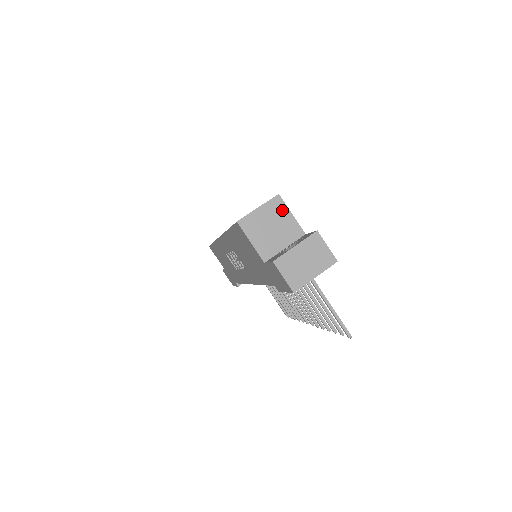
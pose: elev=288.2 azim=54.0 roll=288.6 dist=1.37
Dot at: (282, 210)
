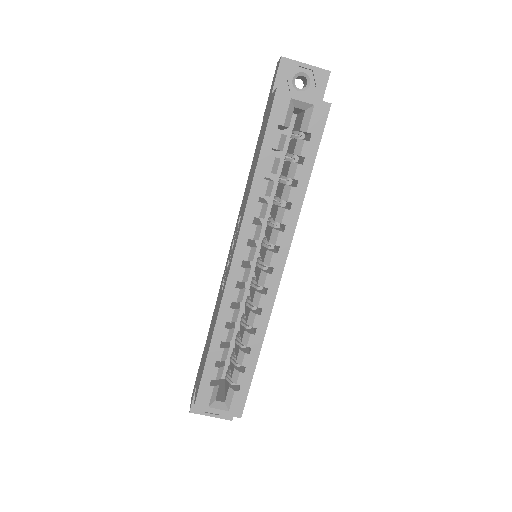
Dot at: occluded
